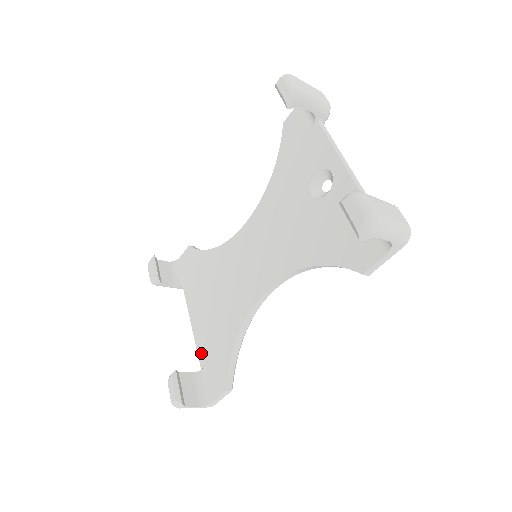
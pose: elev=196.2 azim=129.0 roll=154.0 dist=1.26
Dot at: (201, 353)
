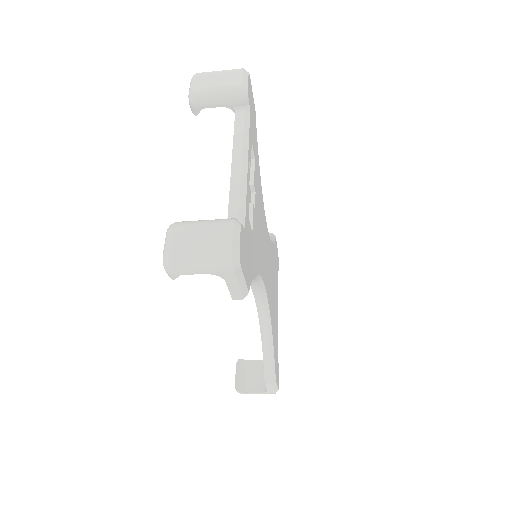
Dot at: occluded
